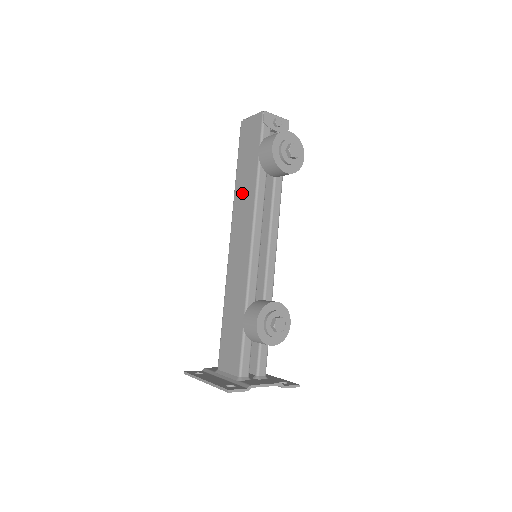
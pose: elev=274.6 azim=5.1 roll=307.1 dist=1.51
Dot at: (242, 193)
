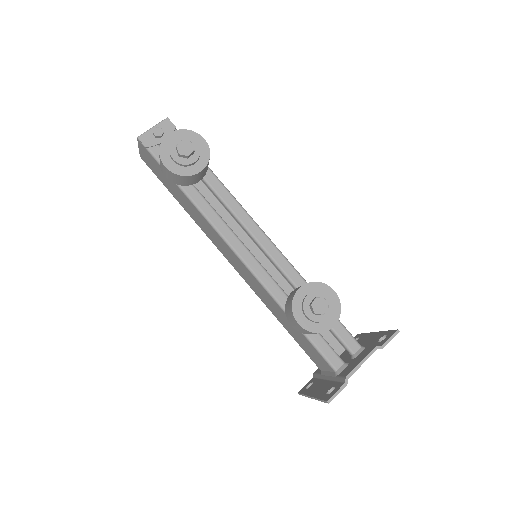
Dot at: (195, 217)
